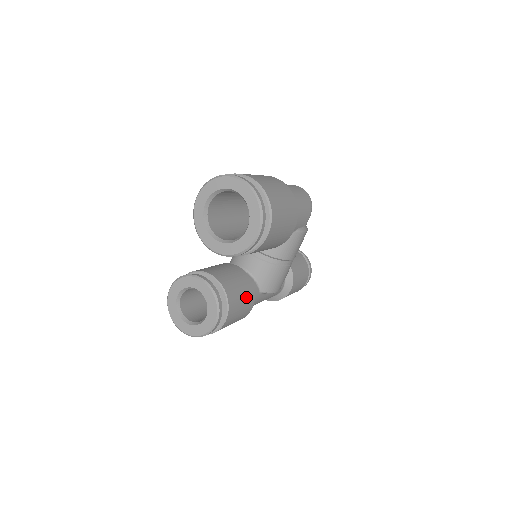
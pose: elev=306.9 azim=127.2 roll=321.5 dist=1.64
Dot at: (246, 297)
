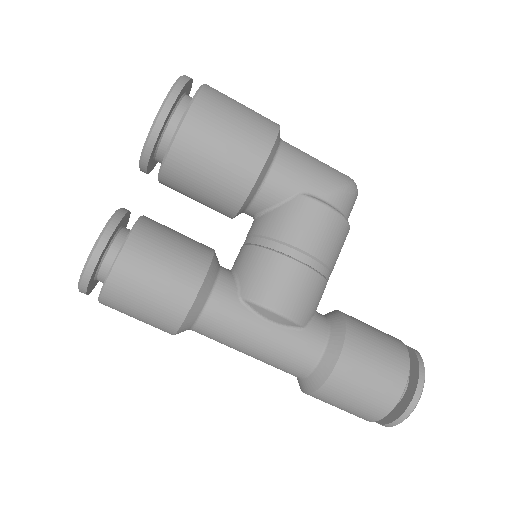
Dot at: (183, 257)
